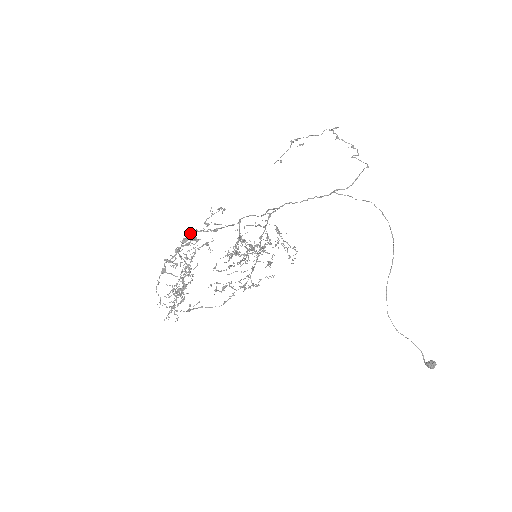
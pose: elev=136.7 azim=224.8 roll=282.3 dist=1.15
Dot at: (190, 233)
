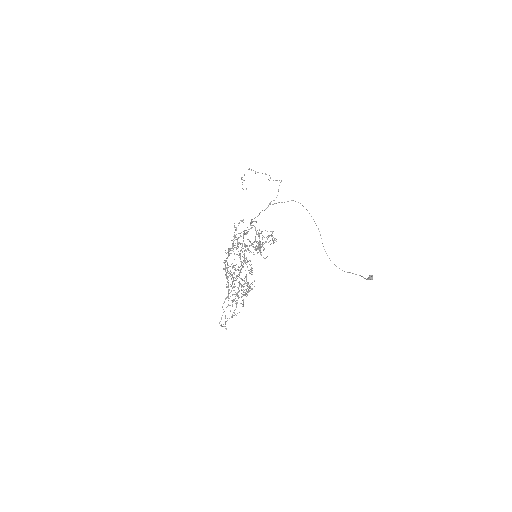
Dot at: (232, 243)
